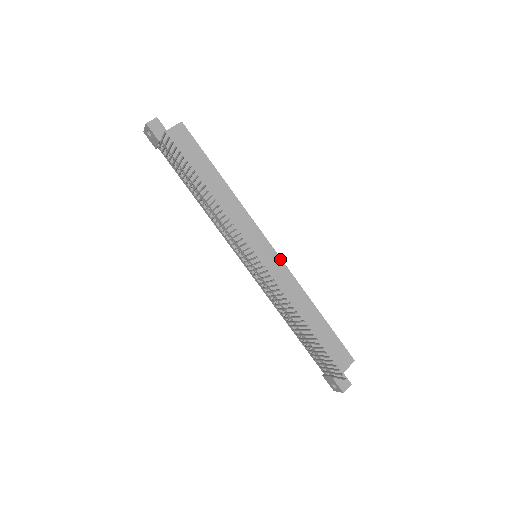
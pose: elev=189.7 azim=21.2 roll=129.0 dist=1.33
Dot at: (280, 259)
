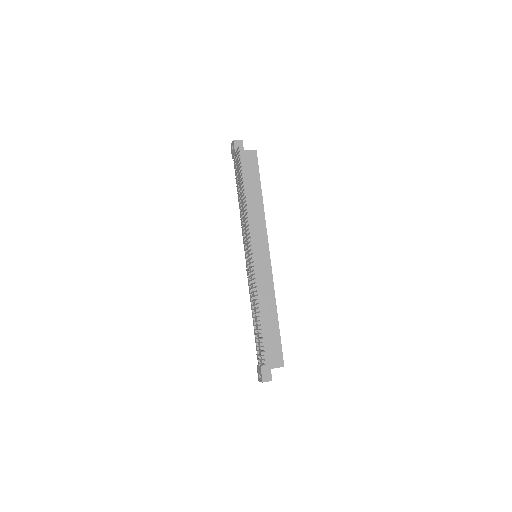
Dot at: (271, 267)
